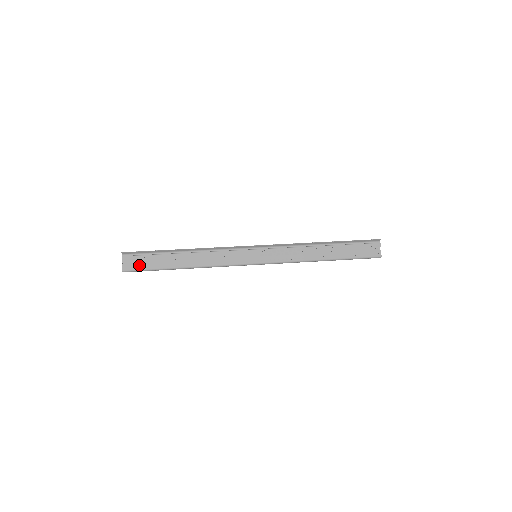
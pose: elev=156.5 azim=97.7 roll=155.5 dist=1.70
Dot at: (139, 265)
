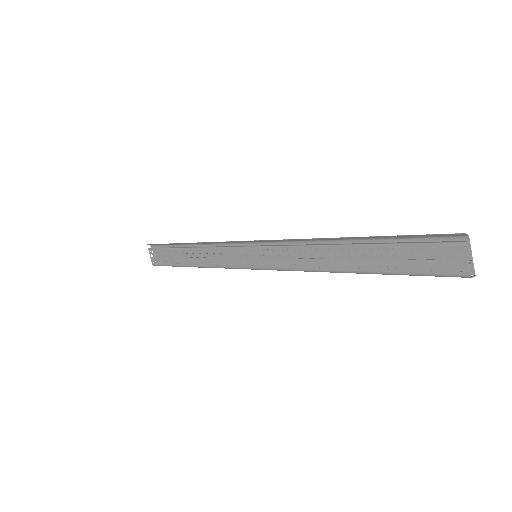
Dot at: (161, 259)
